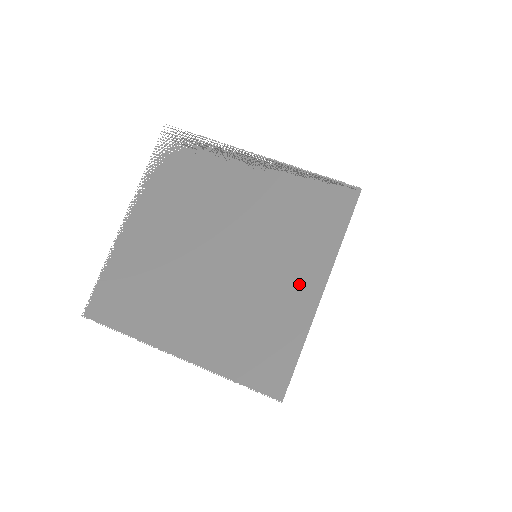
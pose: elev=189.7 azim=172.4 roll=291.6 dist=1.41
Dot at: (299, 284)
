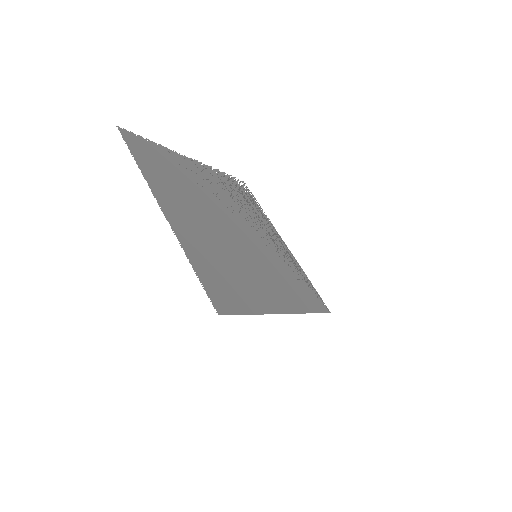
Dot at: (274, 294)
